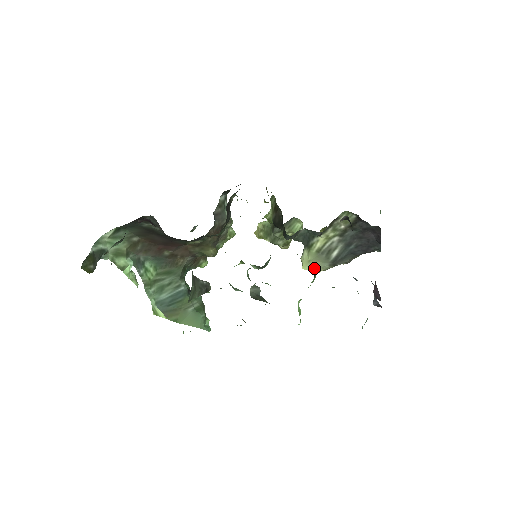
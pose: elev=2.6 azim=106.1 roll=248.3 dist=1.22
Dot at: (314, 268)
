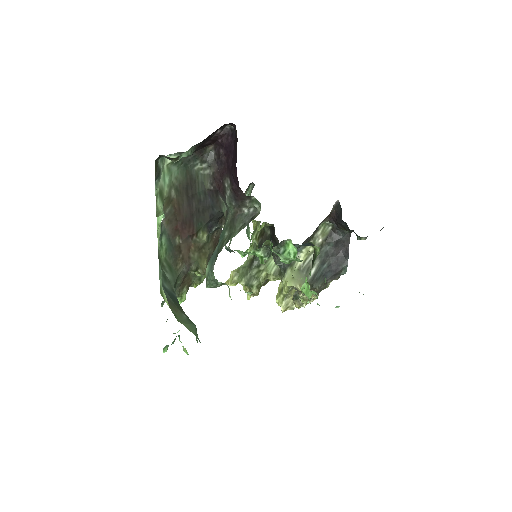
Dot at: (297, 285)
